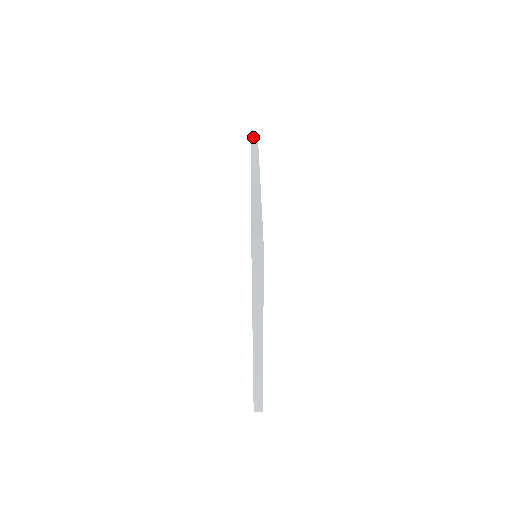
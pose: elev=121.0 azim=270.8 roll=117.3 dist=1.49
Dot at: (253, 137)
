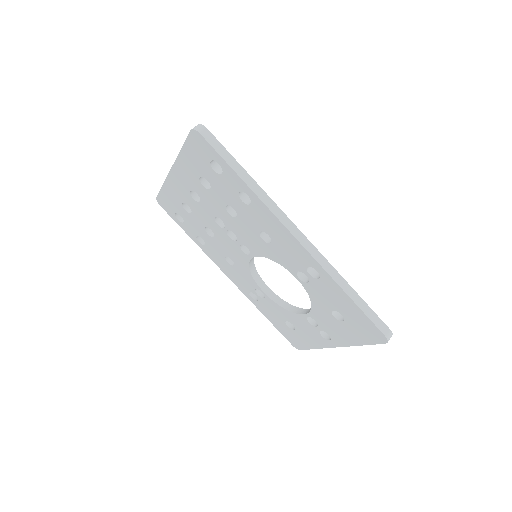
Dot at: (201, 130)
